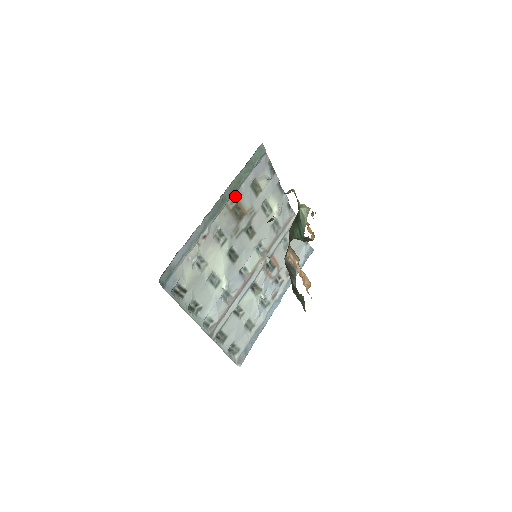
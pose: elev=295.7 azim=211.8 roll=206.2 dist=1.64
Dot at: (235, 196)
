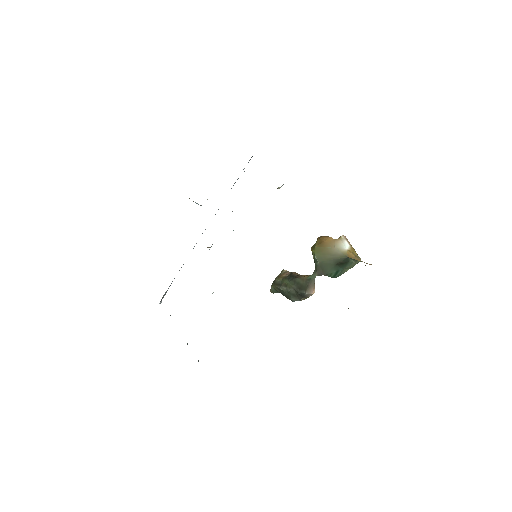
Dot at: occluded
